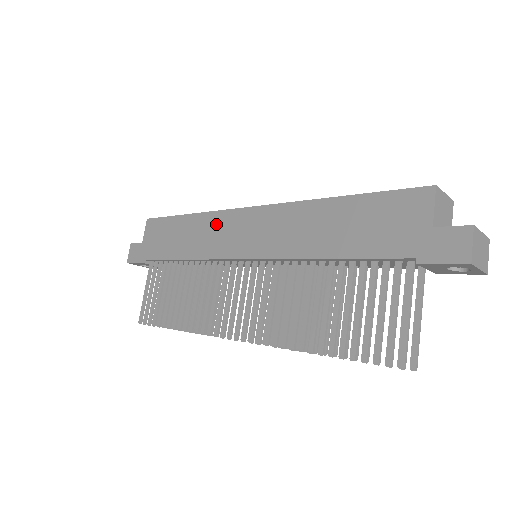
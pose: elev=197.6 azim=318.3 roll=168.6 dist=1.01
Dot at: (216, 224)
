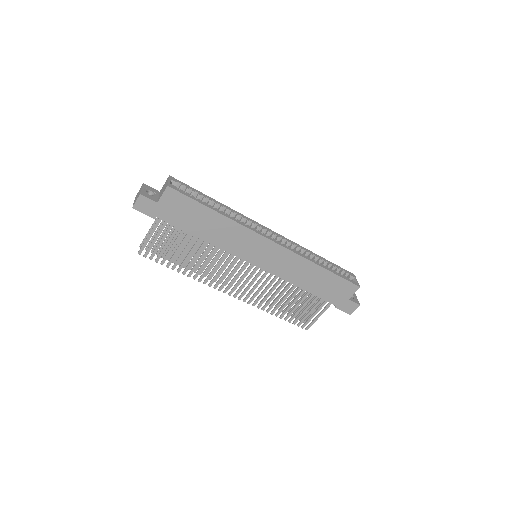
Dot at: (242, 235)
